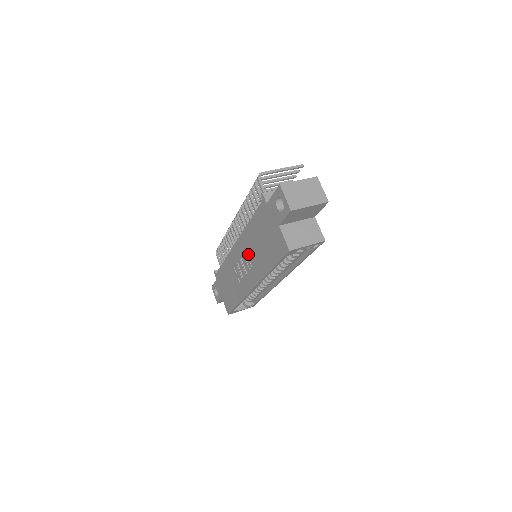
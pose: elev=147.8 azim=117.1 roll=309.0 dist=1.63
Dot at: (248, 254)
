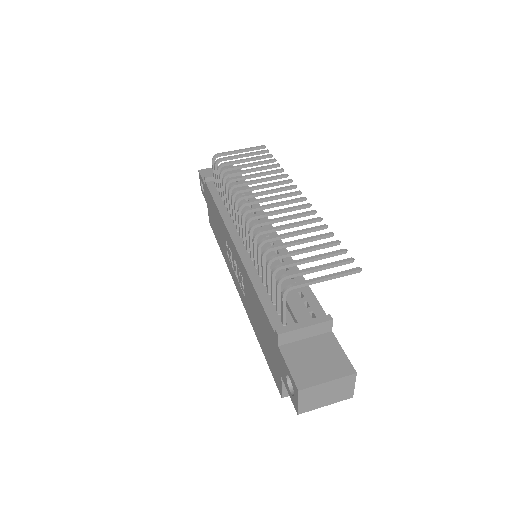
Dot at: occluded
